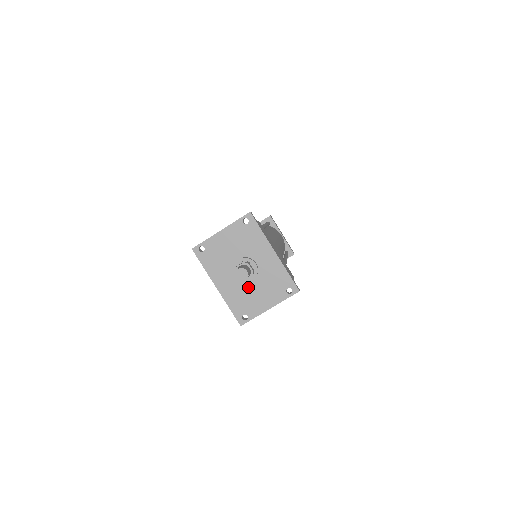
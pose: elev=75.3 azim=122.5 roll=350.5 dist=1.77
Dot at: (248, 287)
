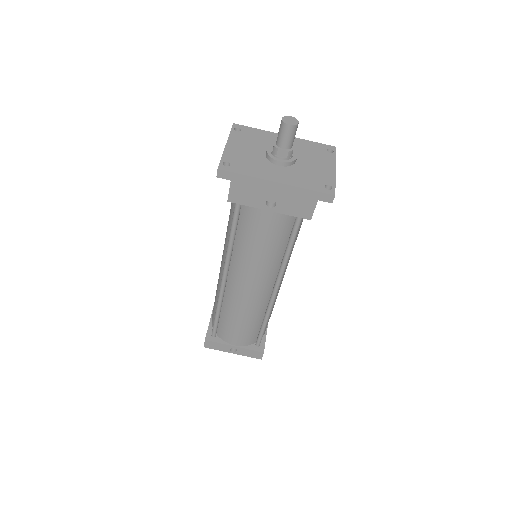
Dot at: (299, 166)
